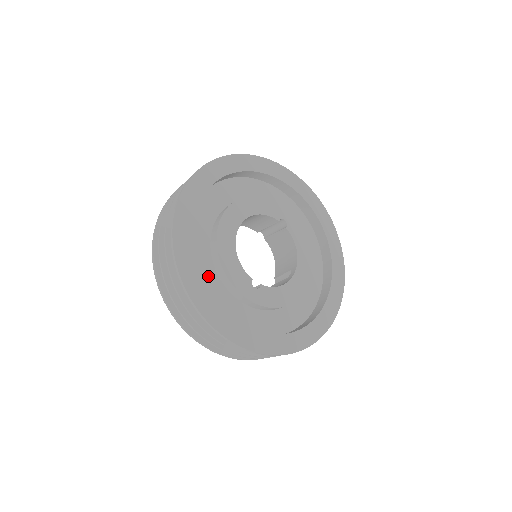
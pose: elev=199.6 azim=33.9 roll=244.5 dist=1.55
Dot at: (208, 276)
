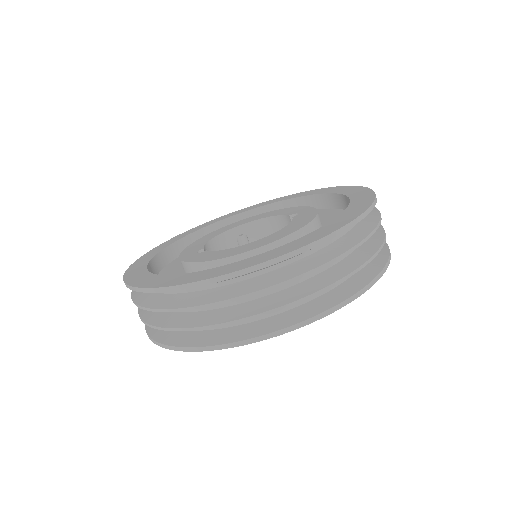
Dot at: occluded
